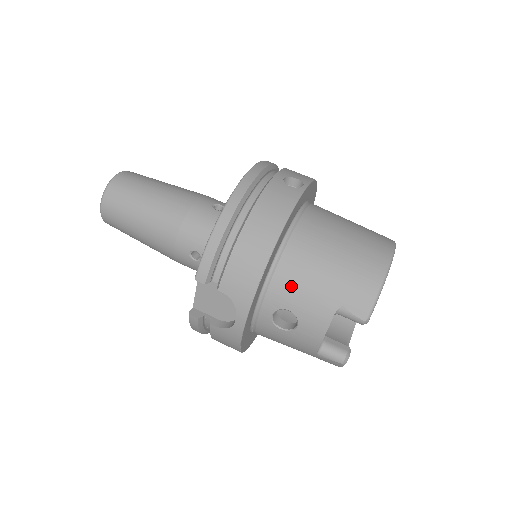
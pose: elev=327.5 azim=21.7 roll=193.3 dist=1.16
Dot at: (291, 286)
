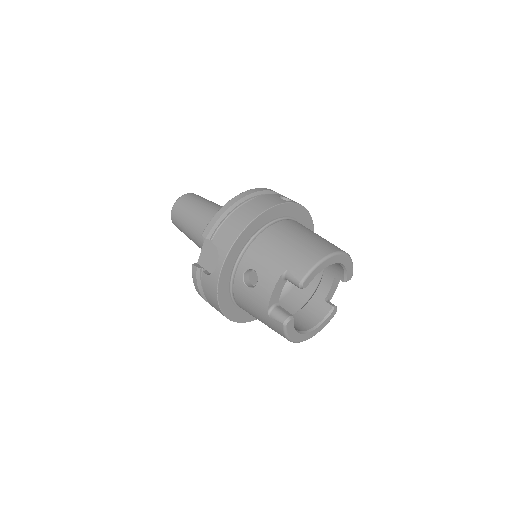
Dot at: (259, 253)
